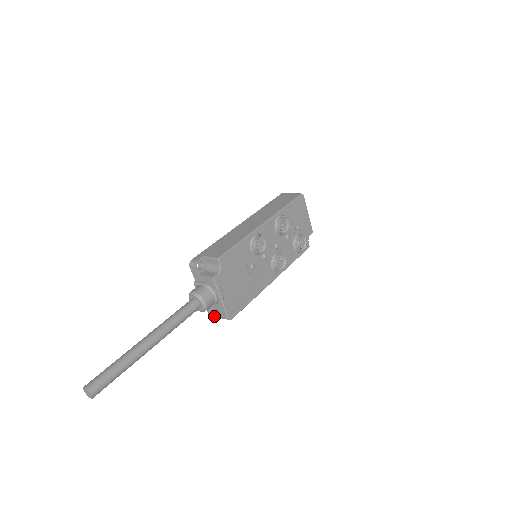
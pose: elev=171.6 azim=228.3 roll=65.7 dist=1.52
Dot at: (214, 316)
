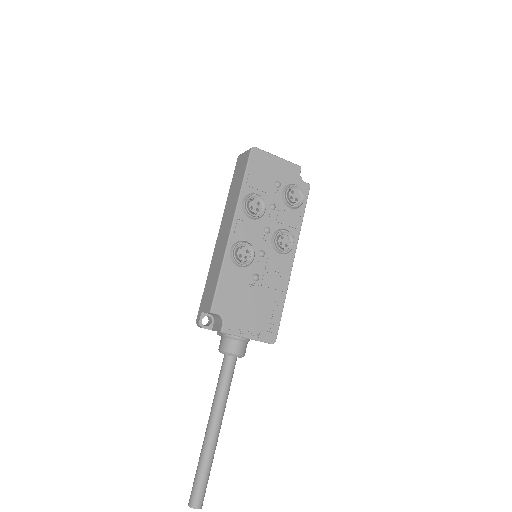
Dot at: occluded
